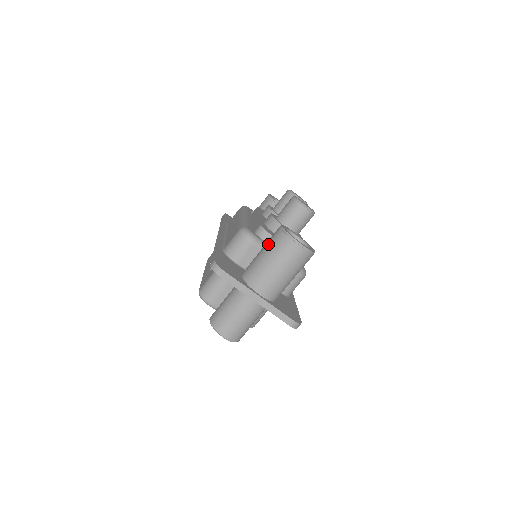
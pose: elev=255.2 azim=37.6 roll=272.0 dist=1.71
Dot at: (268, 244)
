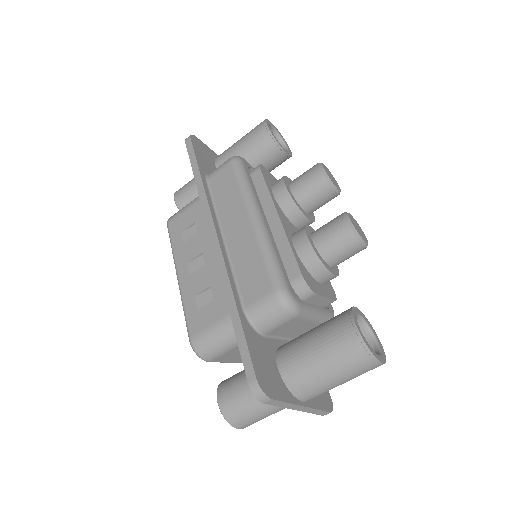
Dot at: (332, 349)
